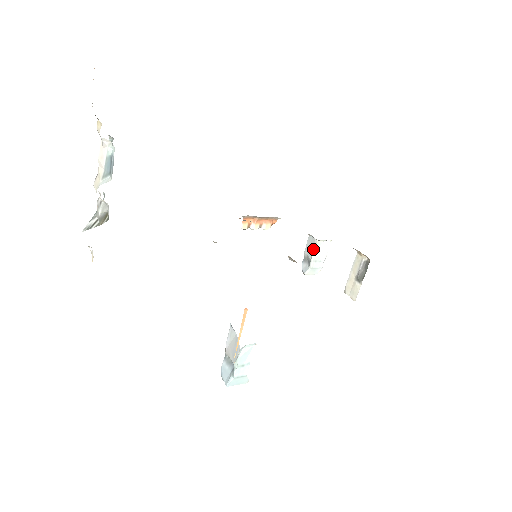
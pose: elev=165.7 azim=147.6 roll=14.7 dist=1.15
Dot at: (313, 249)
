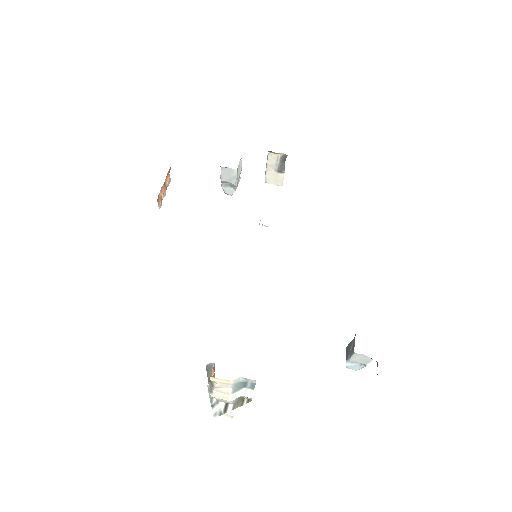
Dot at: (235, 177)
